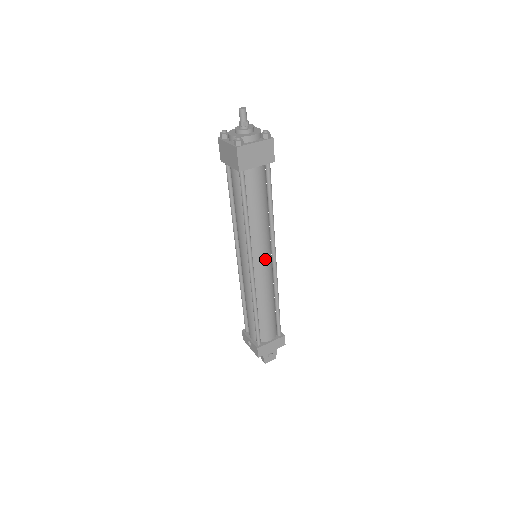
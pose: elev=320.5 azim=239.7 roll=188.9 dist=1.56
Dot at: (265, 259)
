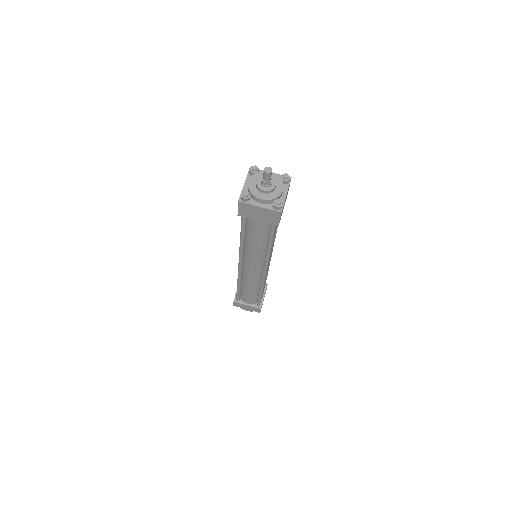
Dot at: (254, 267)
